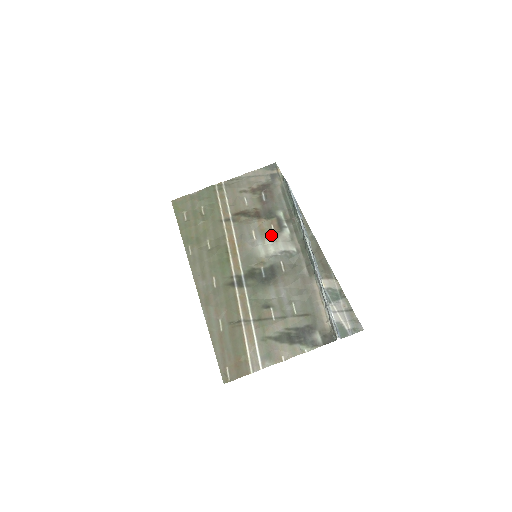
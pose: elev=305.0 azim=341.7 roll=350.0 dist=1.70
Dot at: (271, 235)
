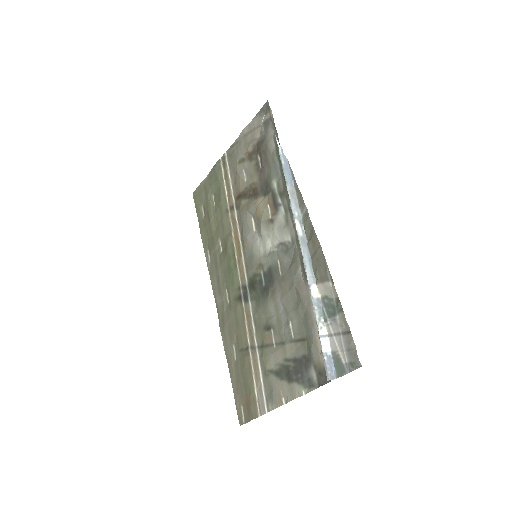
Dot at: (267, 222)
